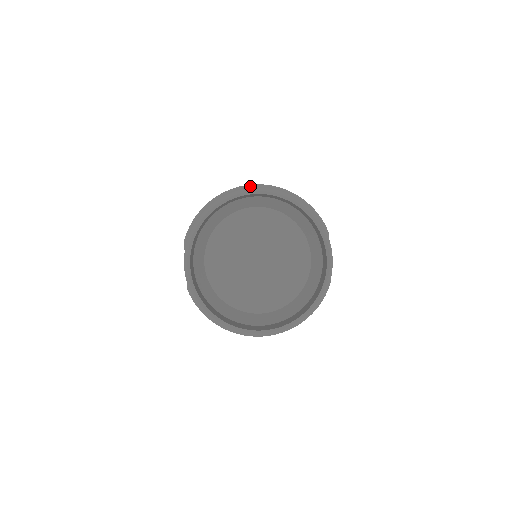
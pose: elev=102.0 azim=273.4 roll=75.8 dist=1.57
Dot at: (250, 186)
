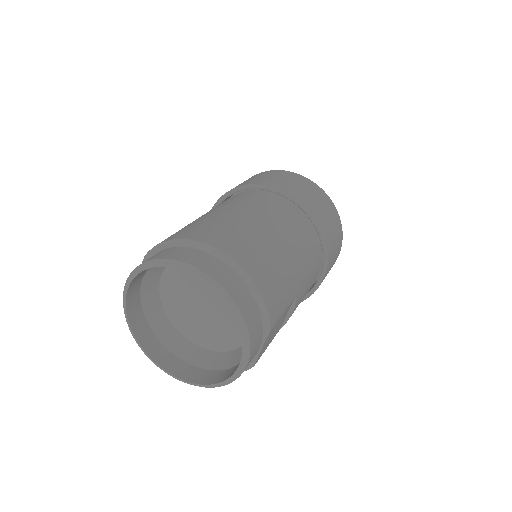
Dot at: (214, 250)
